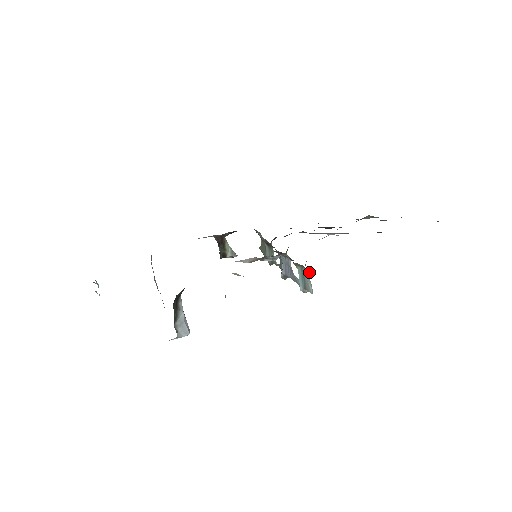
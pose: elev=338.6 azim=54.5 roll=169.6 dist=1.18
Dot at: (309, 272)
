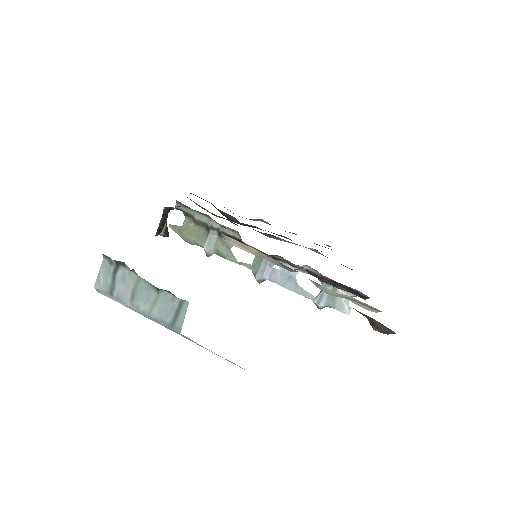
Dot at: occluded
